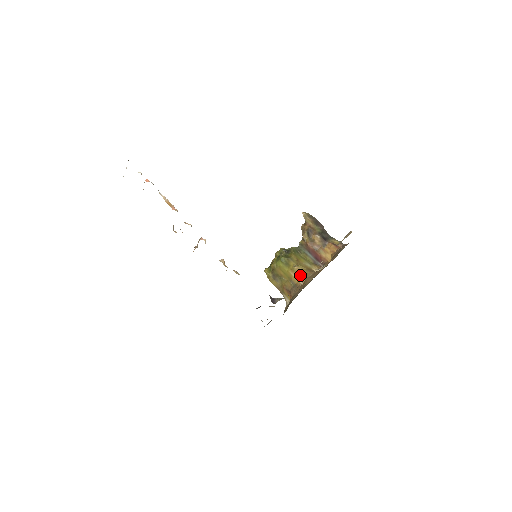
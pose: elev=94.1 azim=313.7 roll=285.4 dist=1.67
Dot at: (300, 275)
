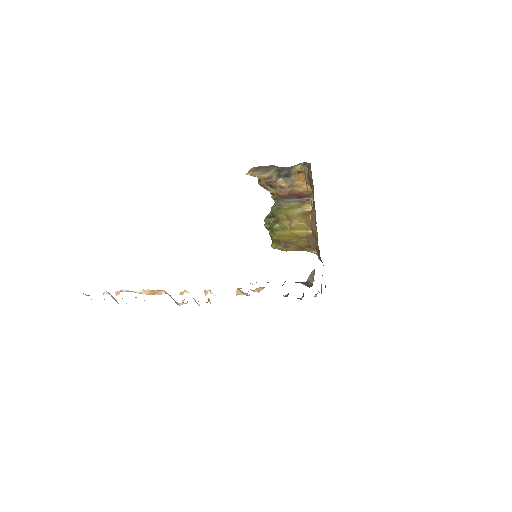
Dot at: (302, 227)
